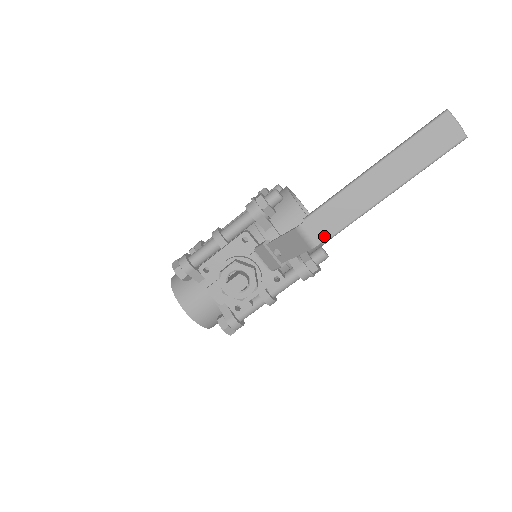
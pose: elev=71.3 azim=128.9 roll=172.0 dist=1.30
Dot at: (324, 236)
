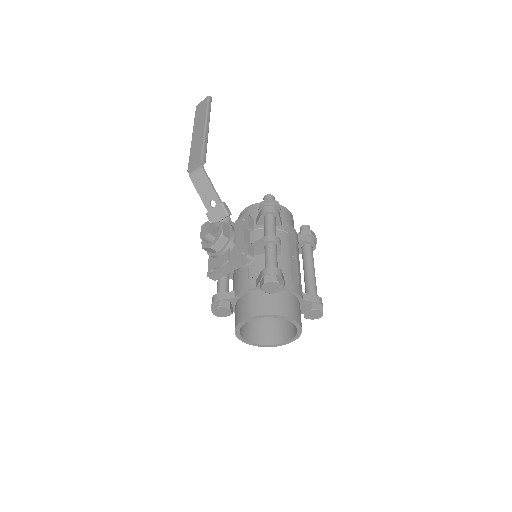
Dot at: (199, 160)
